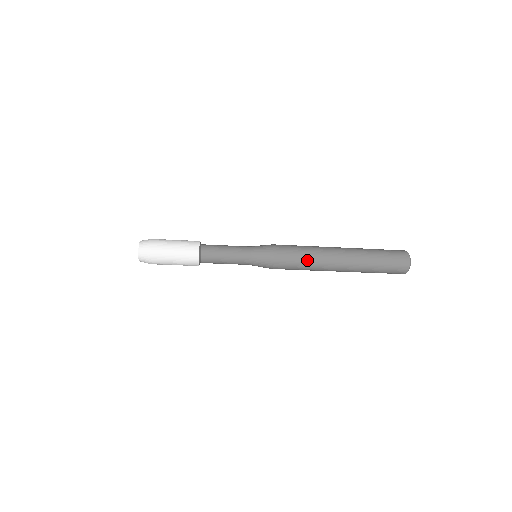
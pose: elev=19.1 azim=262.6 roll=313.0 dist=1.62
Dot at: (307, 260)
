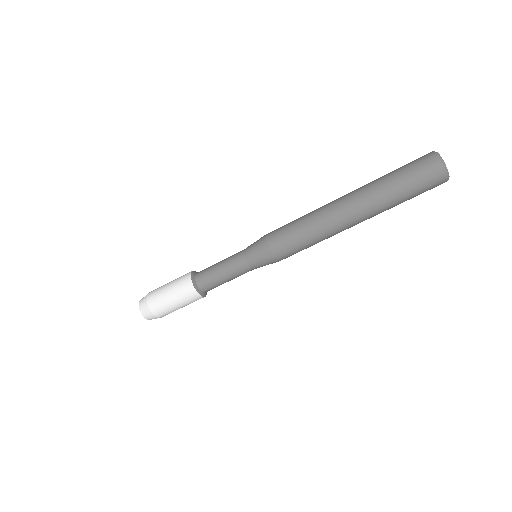
Dot at: (311, 236)
